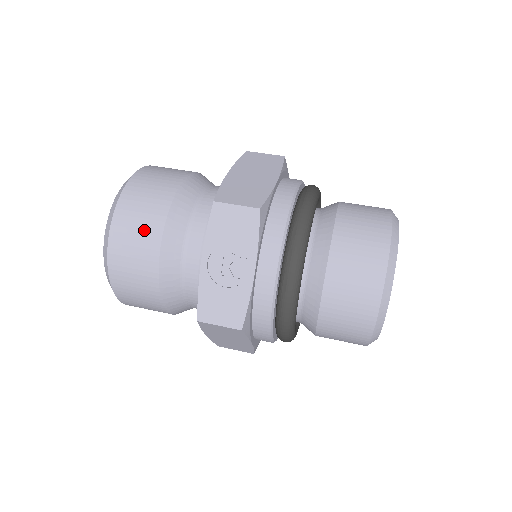
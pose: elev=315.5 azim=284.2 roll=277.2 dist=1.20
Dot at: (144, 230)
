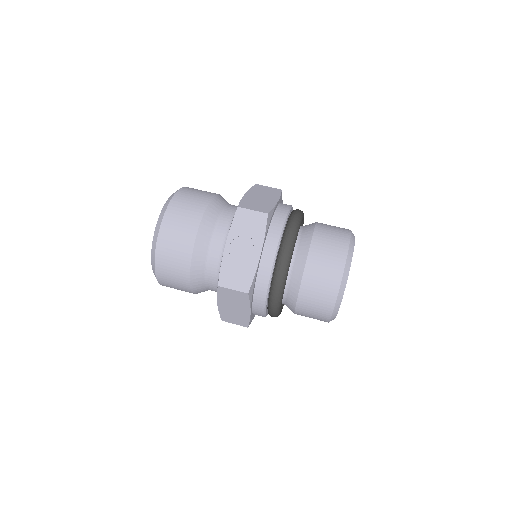
Dot at: (186, 224)
